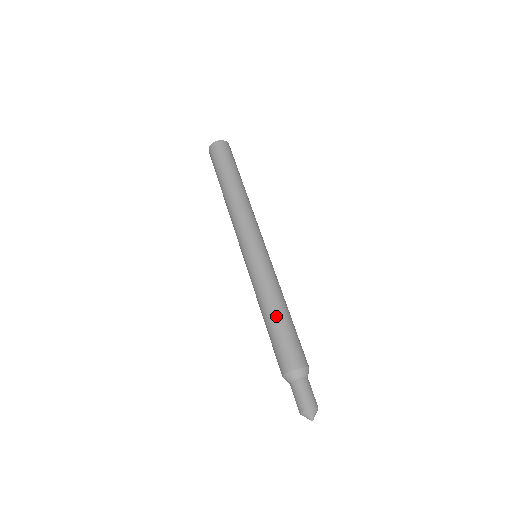
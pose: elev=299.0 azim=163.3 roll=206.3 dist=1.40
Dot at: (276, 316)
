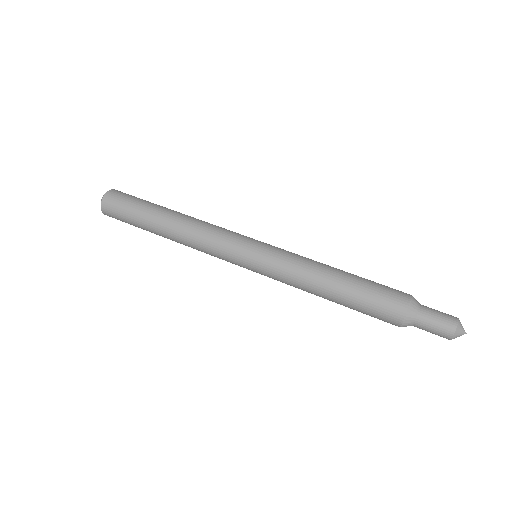
Dot at: (337, 286)
